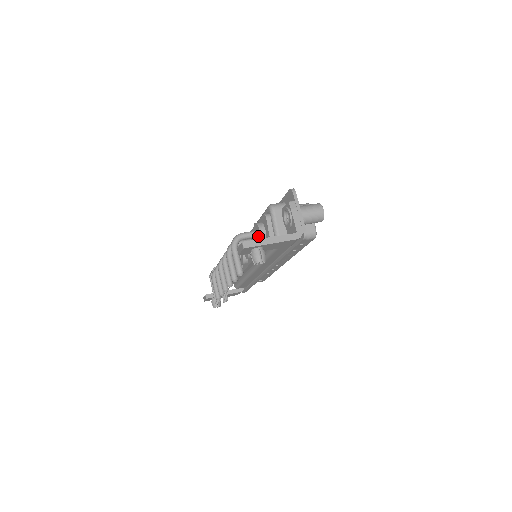
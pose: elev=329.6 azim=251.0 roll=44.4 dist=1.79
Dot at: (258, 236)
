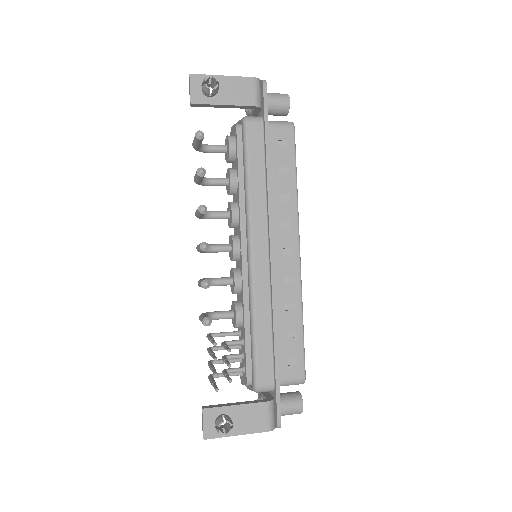
Dot at: (227, 145)
